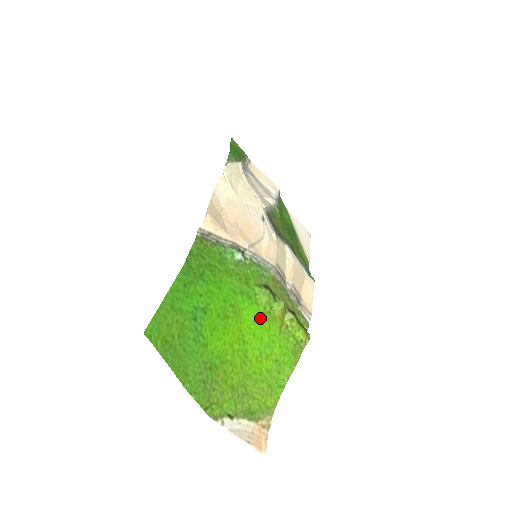
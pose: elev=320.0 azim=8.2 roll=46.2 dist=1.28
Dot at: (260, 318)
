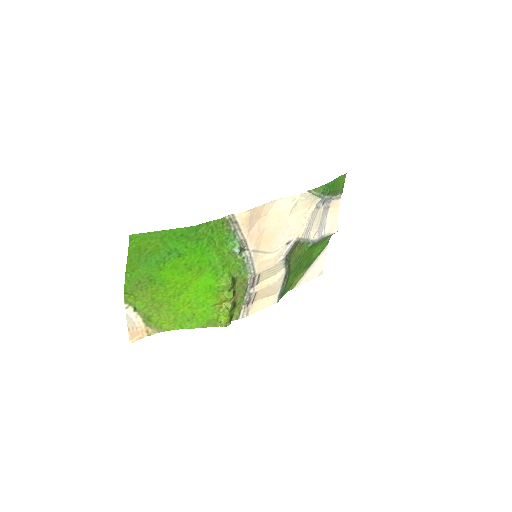
Dot at: (210, 288)
